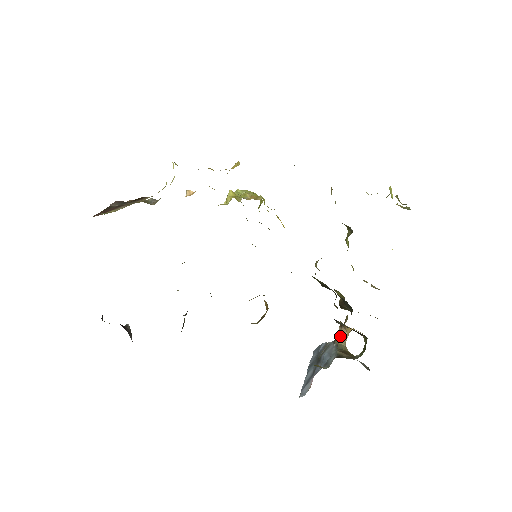
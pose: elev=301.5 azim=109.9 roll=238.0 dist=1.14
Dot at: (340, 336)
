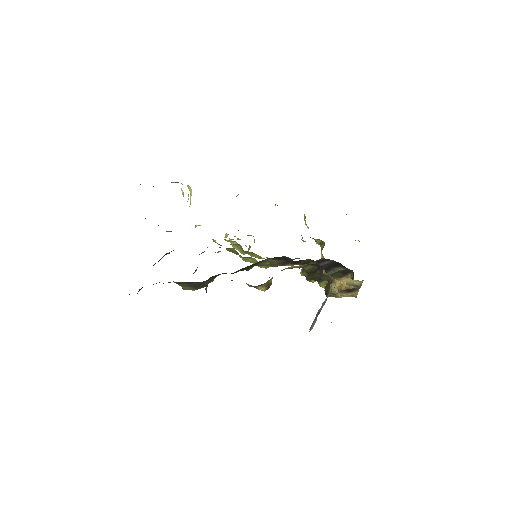
Dot at: (332, 289)
